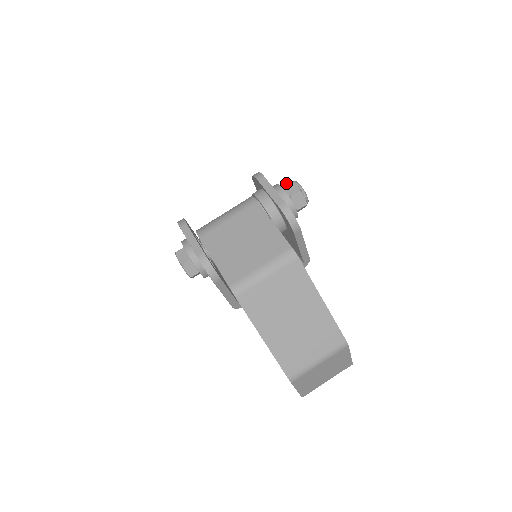
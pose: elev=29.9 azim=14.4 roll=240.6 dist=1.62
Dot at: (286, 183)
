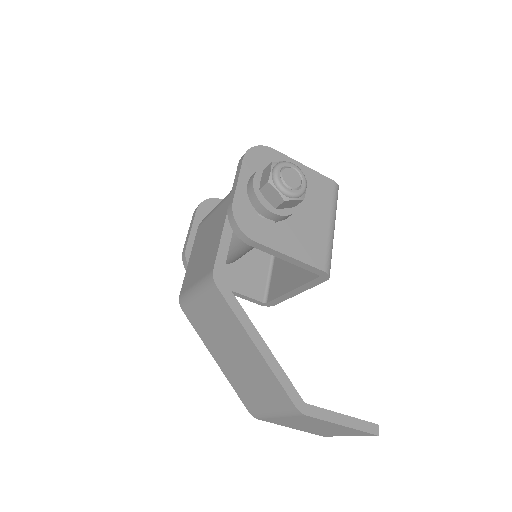
Dot at: (267, 167)
